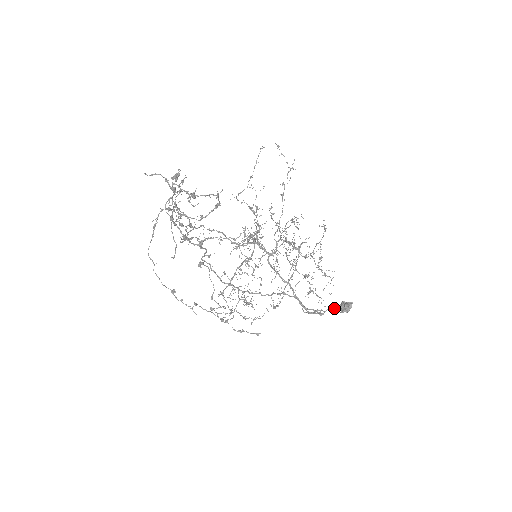
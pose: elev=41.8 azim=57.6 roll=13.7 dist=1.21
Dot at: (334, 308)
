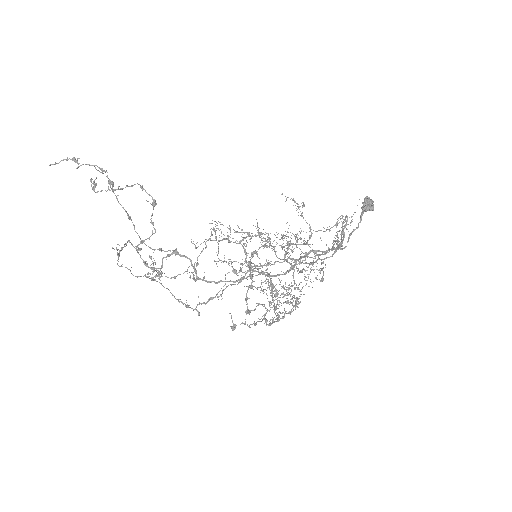
Dot at: (361, 216)
